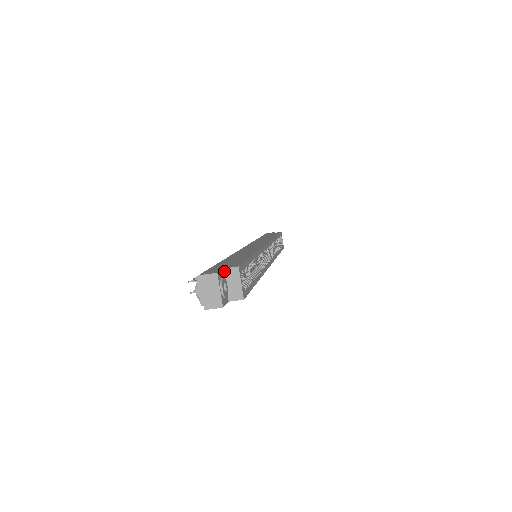
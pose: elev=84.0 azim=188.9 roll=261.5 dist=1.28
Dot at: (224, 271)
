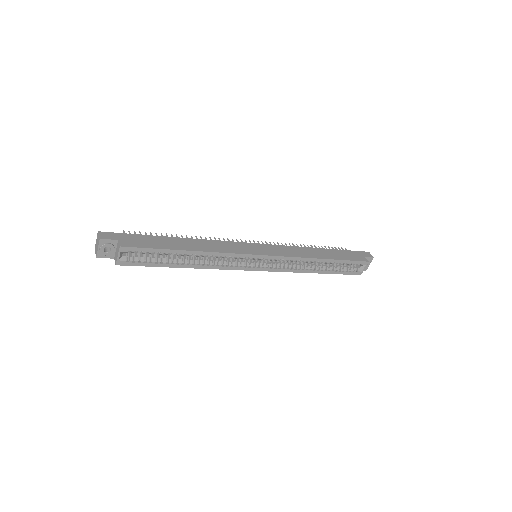
Dot at: (118, 242)
